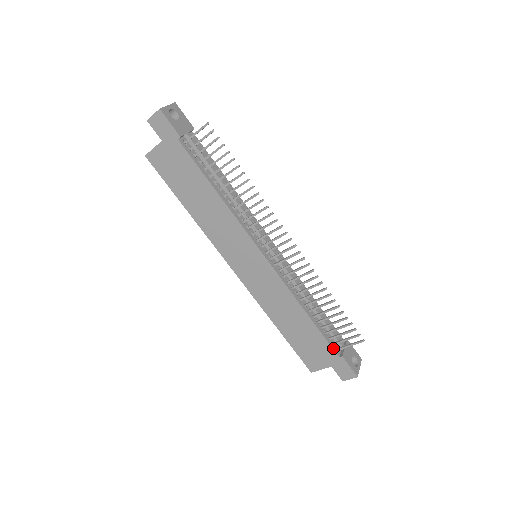
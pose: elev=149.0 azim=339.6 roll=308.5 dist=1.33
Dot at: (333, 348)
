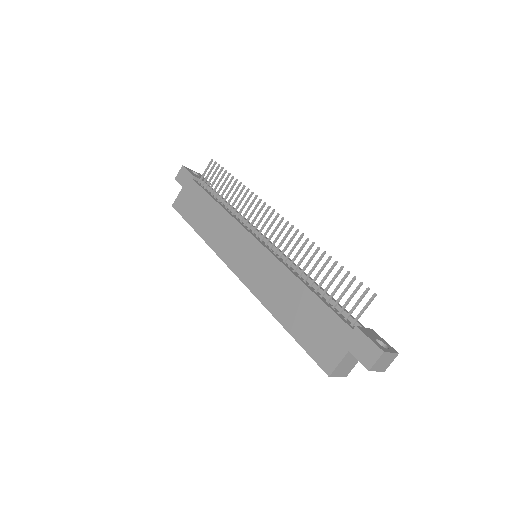
Dot at: (343, 320)
